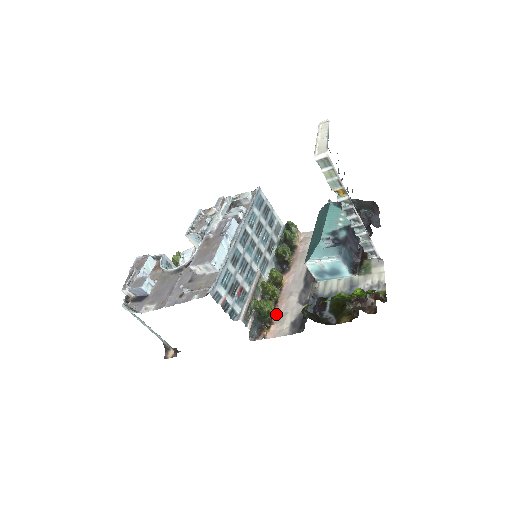
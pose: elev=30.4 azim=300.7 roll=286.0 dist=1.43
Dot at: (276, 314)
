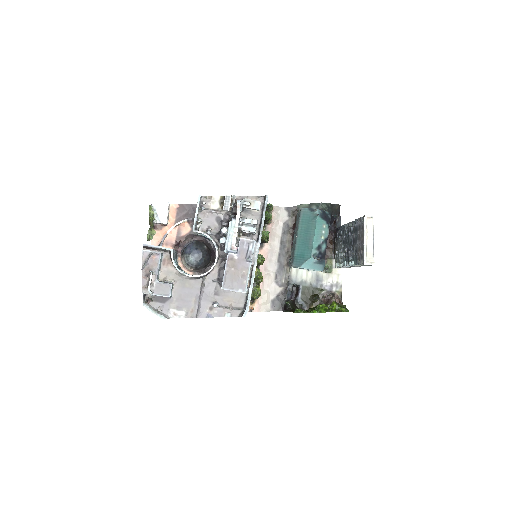
Dot at: occluded
